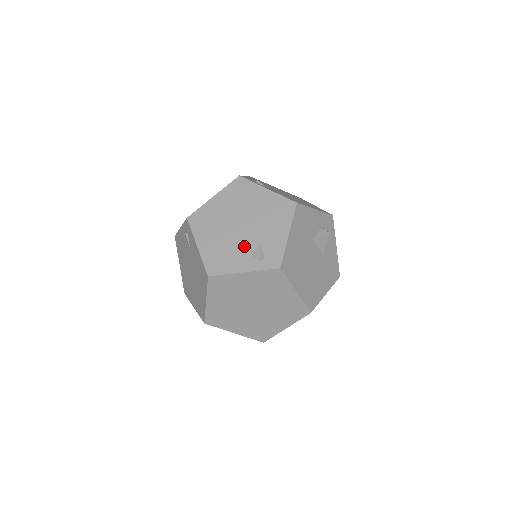
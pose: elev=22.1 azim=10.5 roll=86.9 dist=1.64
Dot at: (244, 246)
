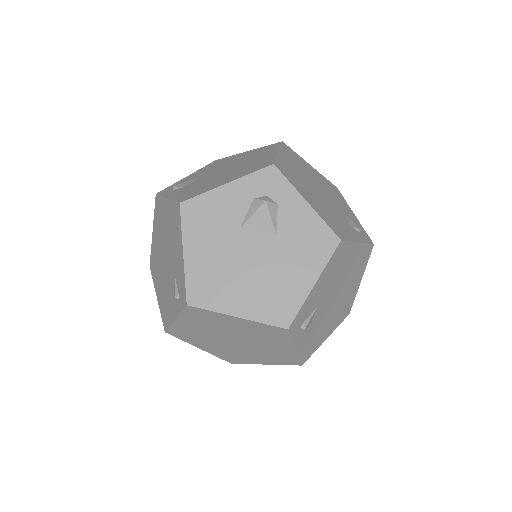
Dot at: (170, 285)
